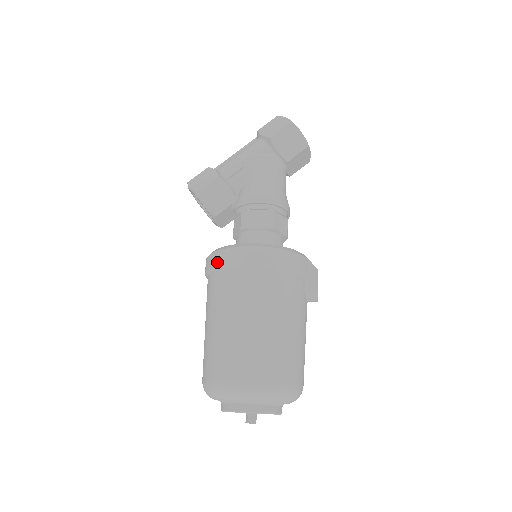
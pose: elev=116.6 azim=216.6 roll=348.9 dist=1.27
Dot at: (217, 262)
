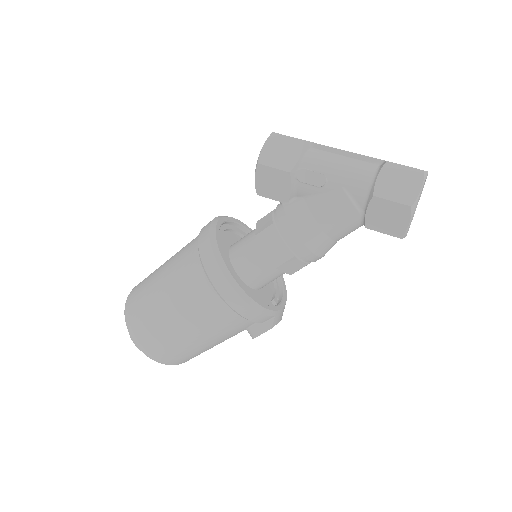
Dot at: (201, 248)
